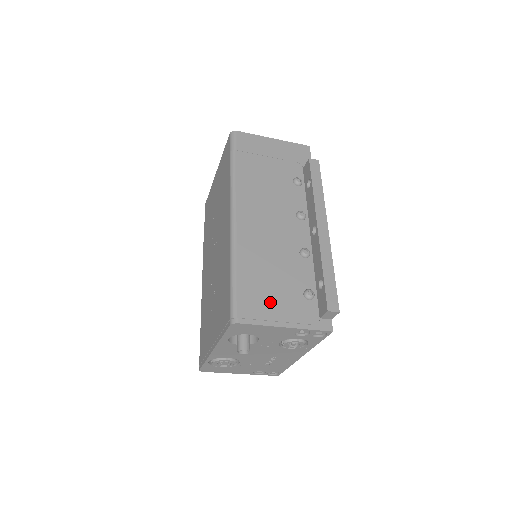
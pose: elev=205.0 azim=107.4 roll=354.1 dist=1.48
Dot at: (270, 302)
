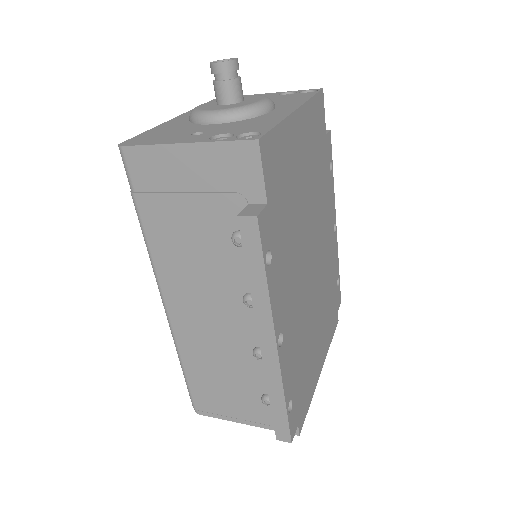
Dot at: (225, 401)
